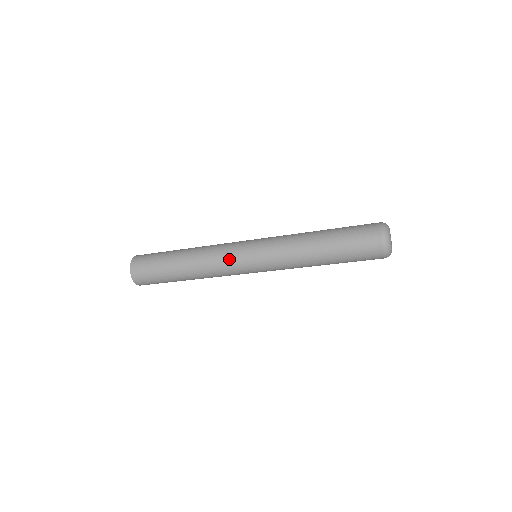
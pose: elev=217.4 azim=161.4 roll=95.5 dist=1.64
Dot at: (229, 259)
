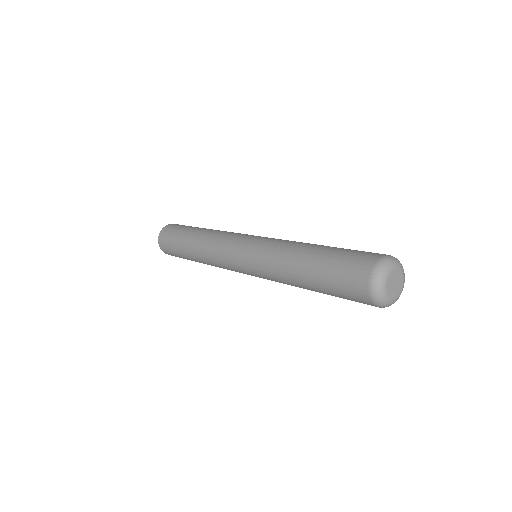
Dot at: (225, 245)
